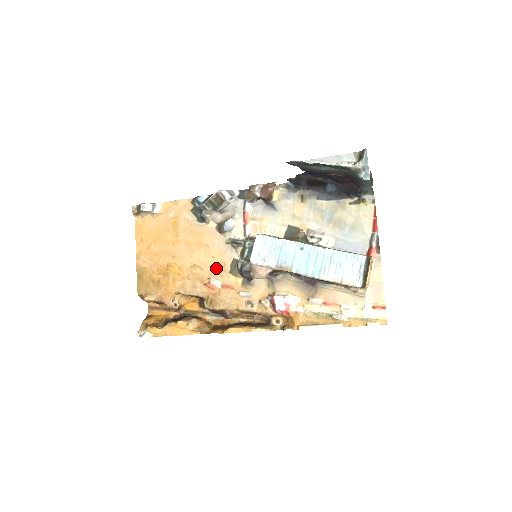
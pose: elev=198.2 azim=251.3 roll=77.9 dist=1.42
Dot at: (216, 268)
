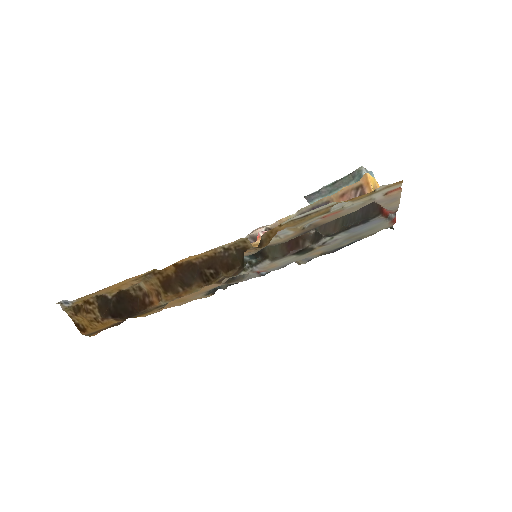
Dot at: occluded
